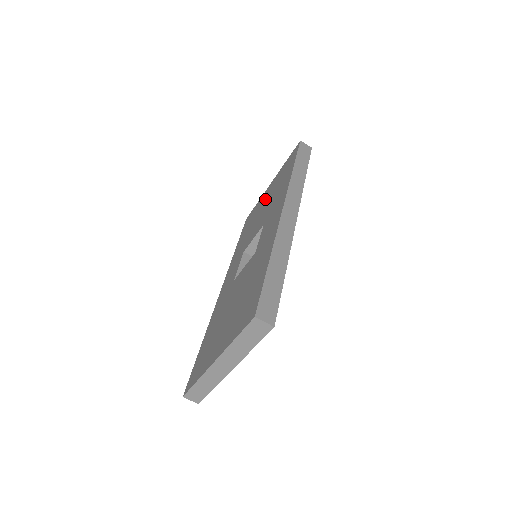
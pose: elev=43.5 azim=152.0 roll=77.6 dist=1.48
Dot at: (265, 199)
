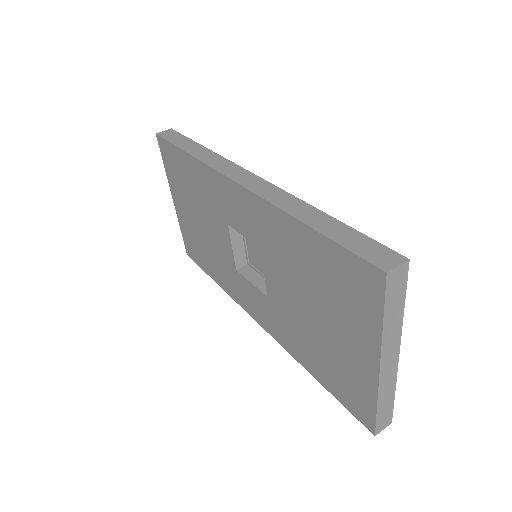
Dot at: (189, 214)
